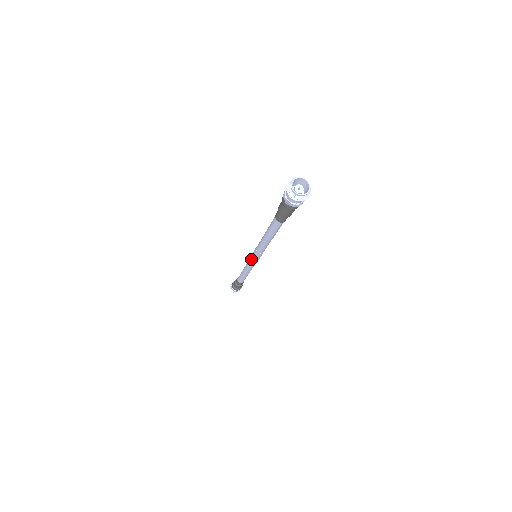
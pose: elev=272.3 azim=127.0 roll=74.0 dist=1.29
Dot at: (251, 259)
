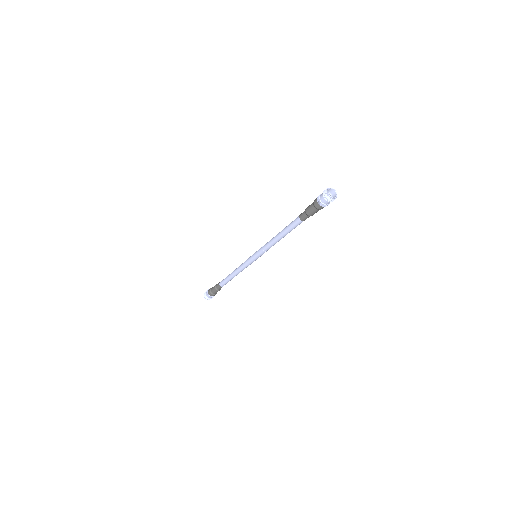
Dot at: (252, 258)
